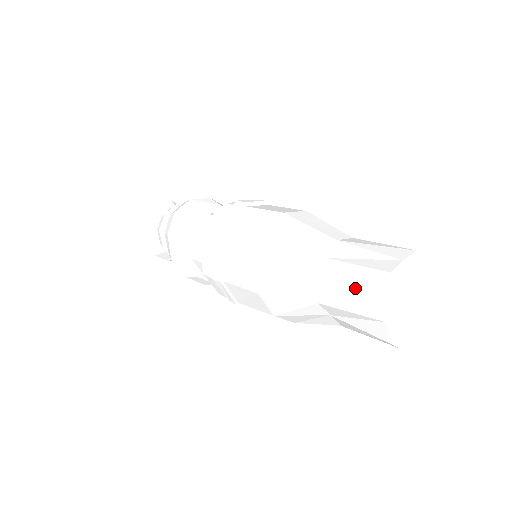
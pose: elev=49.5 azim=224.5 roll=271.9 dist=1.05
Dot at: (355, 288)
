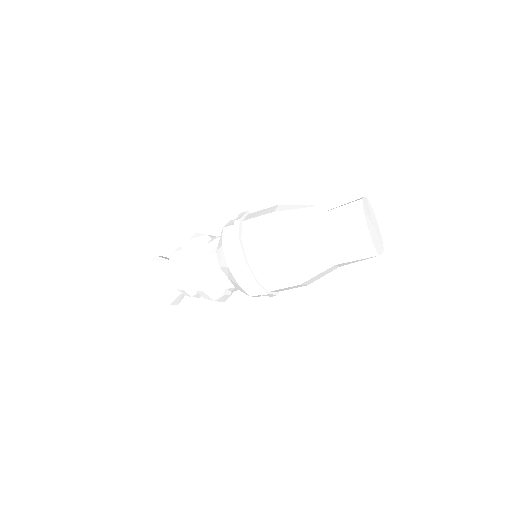
Dot at: (345, 215)
